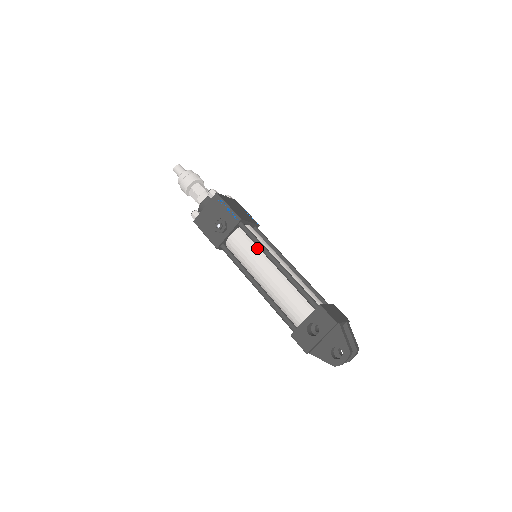
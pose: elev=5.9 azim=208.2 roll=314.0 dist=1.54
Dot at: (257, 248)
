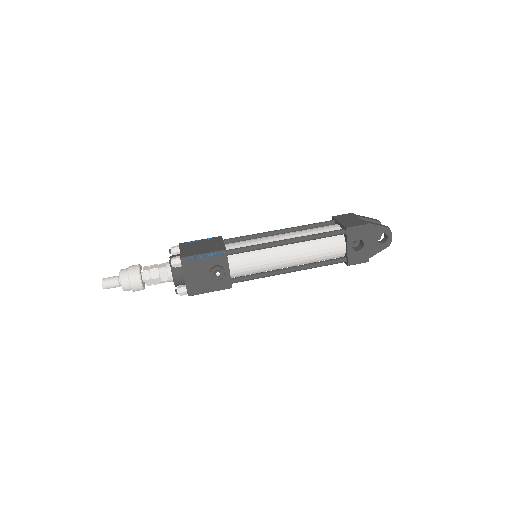
Dot at: (259, 251)
